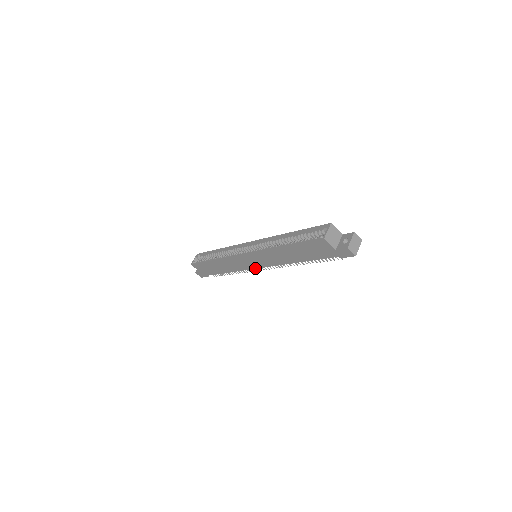
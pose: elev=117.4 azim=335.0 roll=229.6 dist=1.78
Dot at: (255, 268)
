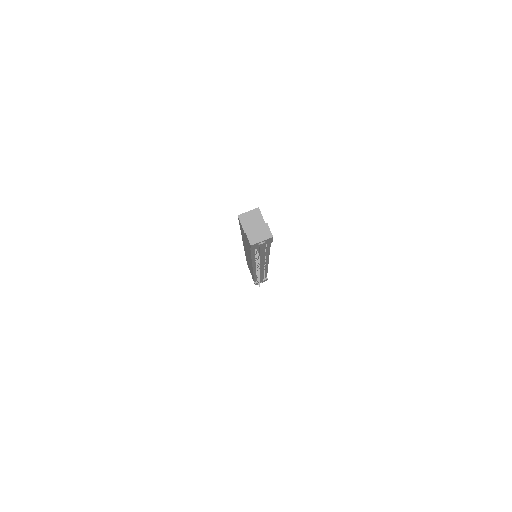
Dot at: (253, 269)
